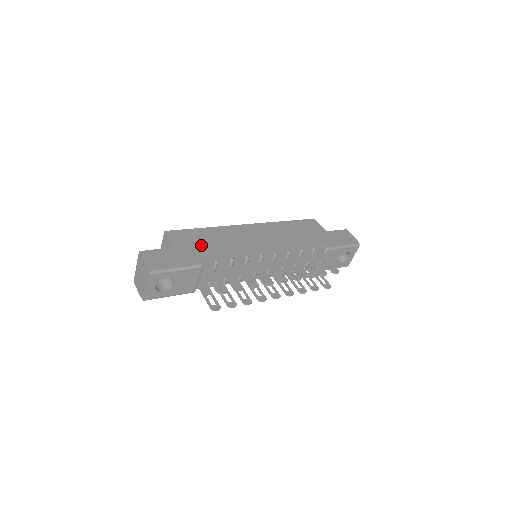
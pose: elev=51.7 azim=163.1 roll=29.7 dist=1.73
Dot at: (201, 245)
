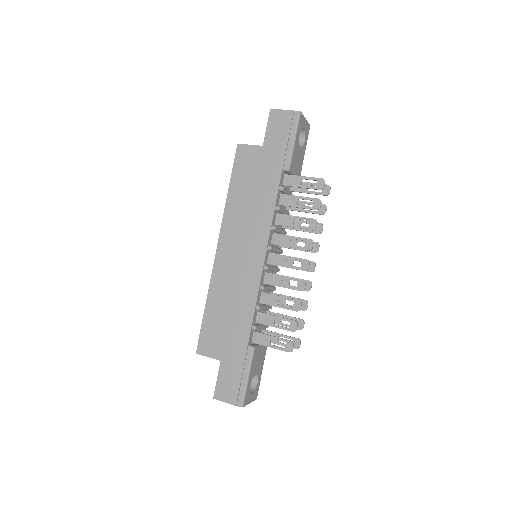
Dot at: (227, 330)
